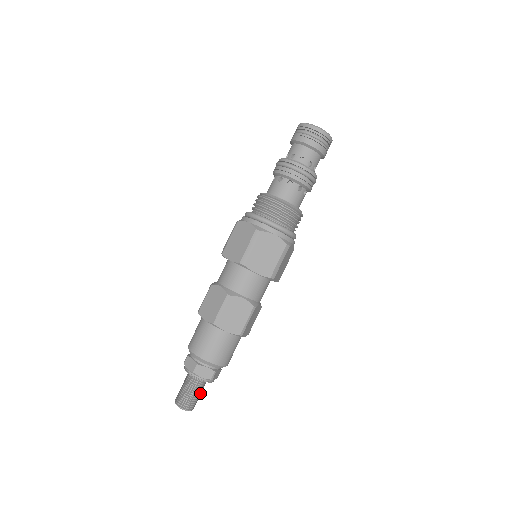
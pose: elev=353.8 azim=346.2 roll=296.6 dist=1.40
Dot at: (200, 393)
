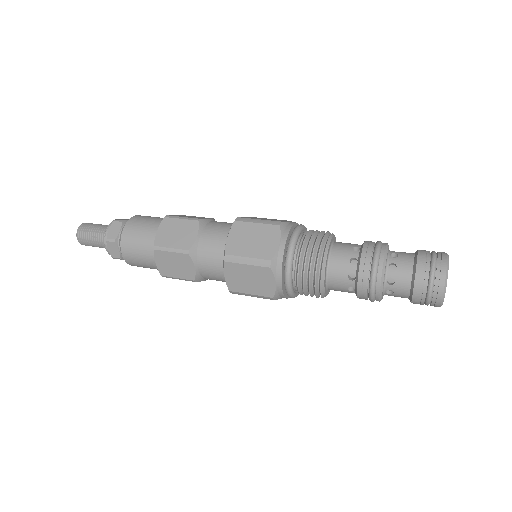
Dot at: occluded
